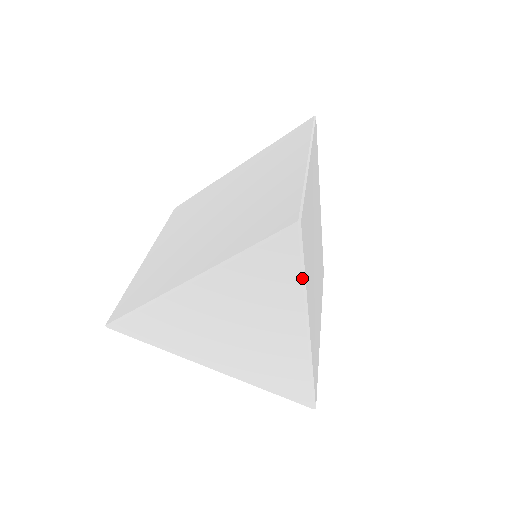
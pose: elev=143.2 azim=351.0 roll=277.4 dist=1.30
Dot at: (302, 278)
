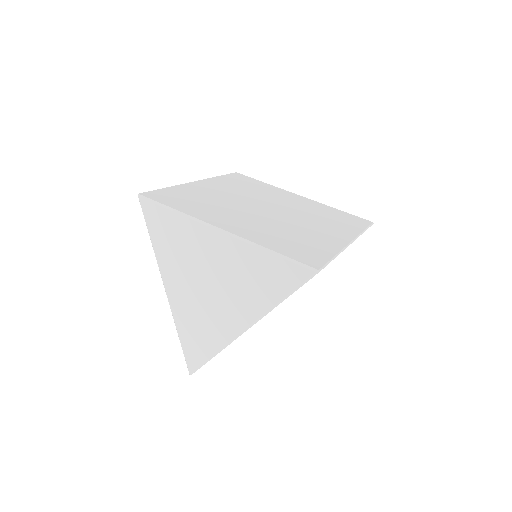
Dot at: (282, 299)
